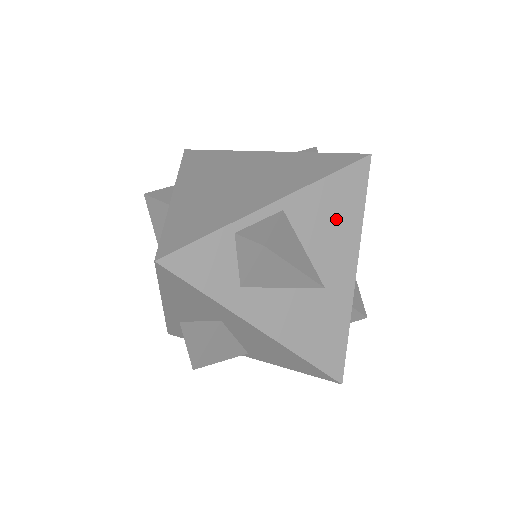
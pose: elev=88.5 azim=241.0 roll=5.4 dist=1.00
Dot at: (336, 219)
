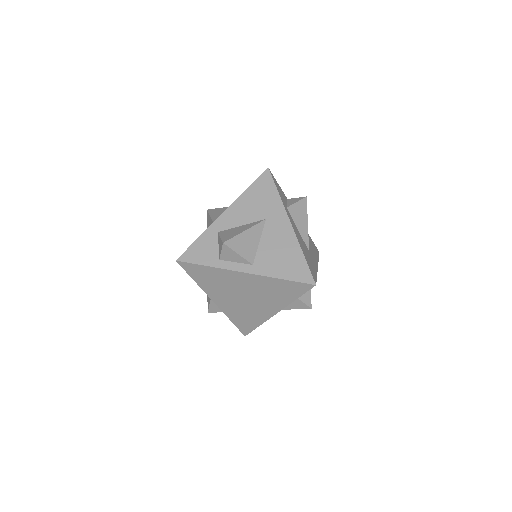
Dot at: (311, 246)
